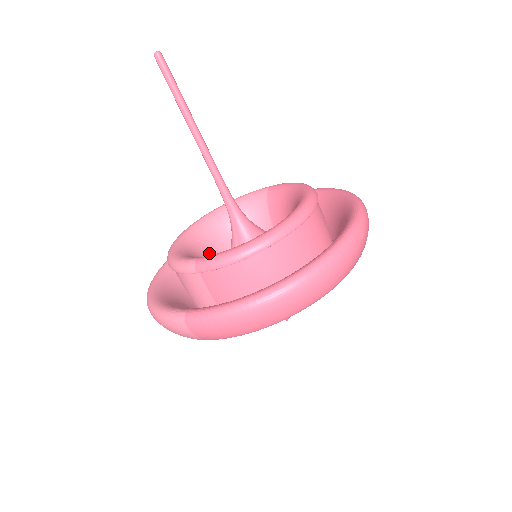
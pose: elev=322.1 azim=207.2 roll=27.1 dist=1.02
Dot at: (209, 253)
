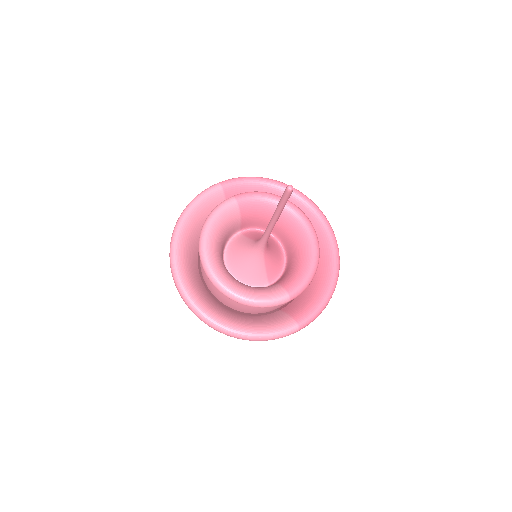
Dot at: occluded
